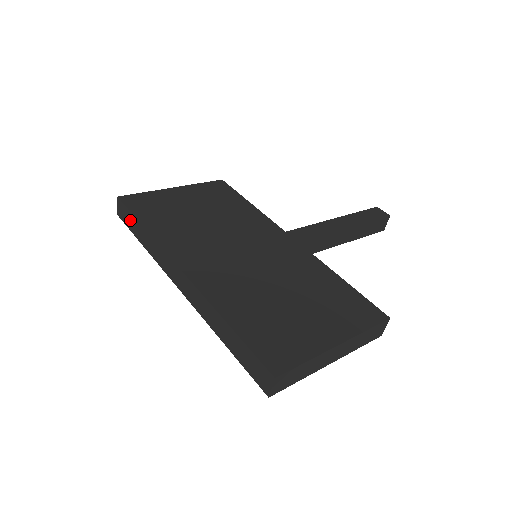
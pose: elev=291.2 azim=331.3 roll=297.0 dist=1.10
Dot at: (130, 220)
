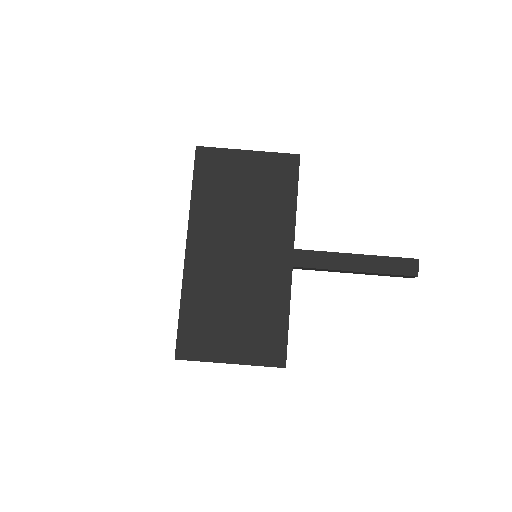
Dot at: occluded
